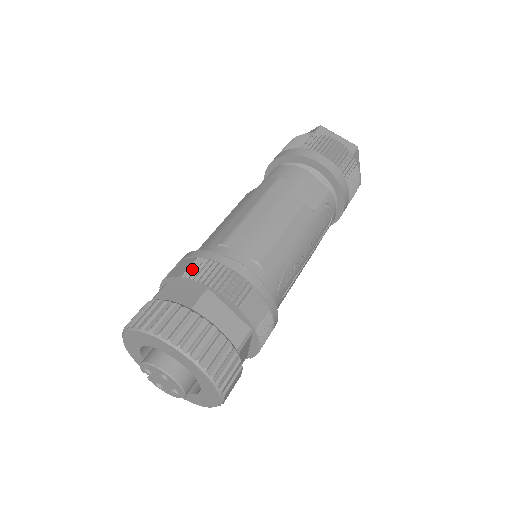
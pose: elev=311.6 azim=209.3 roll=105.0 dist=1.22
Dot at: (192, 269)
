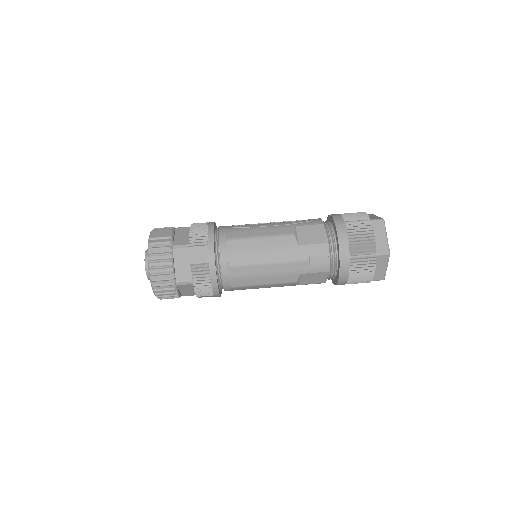
Dot at: (198, 267)
